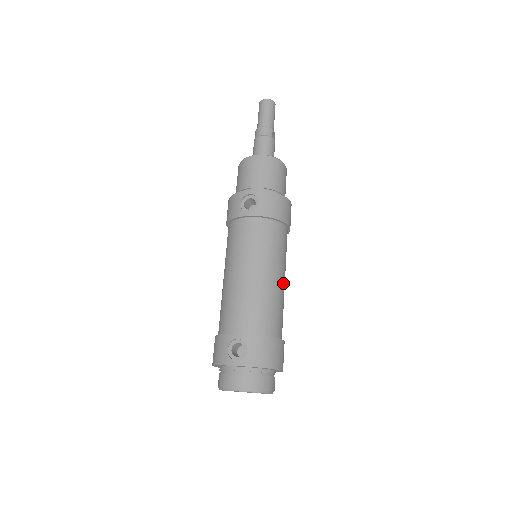
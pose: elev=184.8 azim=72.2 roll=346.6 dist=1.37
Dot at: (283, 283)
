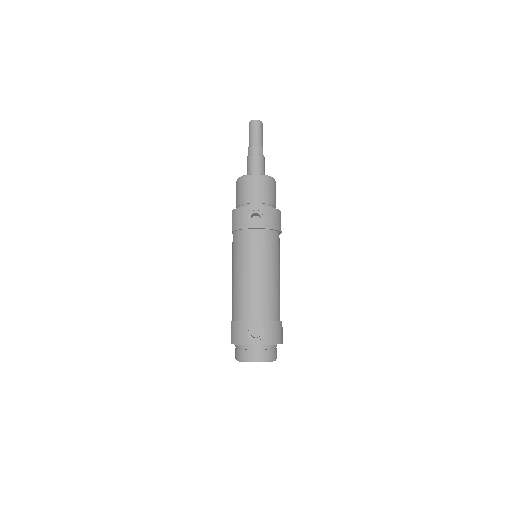
Dot at: occluded
